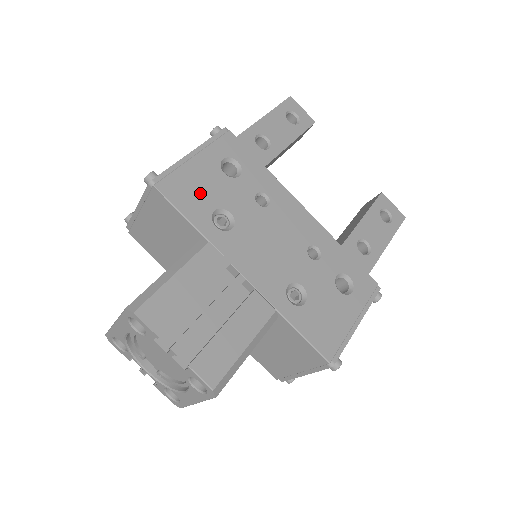
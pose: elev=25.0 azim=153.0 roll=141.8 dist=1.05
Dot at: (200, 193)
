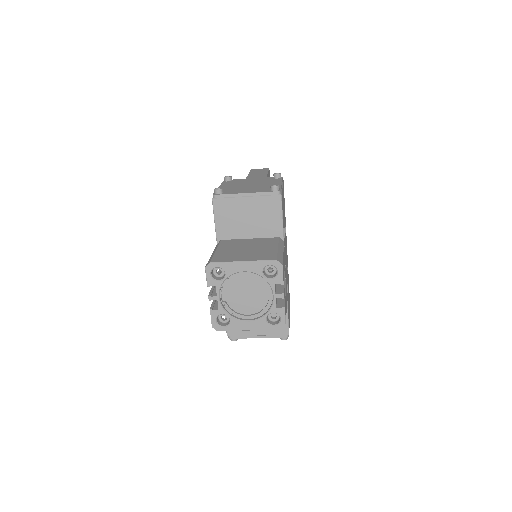
Dot at: (283, 211)
